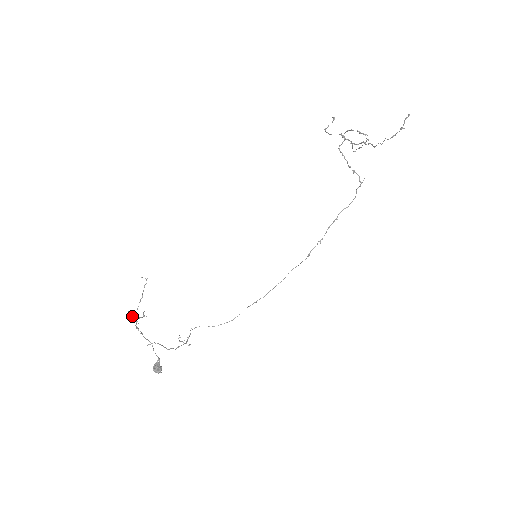
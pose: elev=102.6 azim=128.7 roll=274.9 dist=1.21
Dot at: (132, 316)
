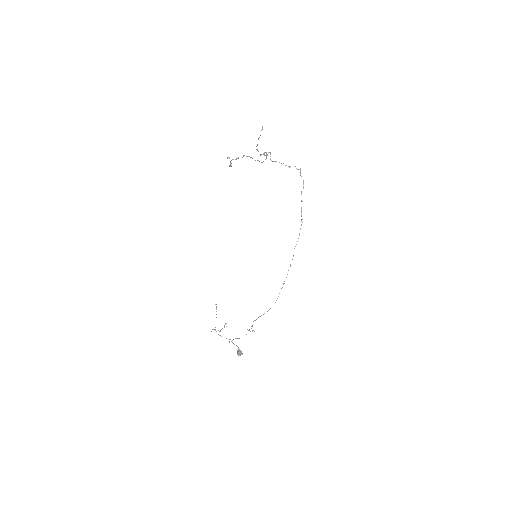
Dot at: occluded
